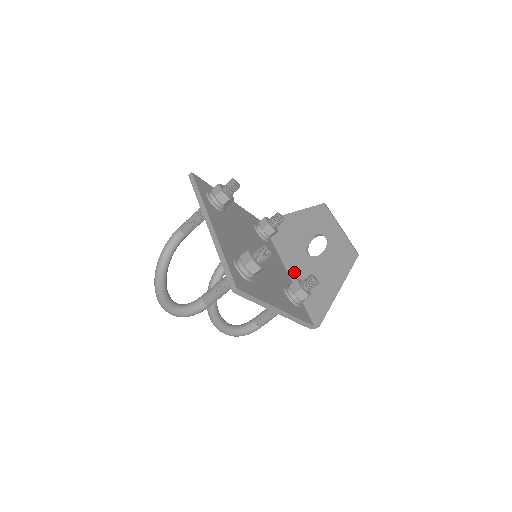
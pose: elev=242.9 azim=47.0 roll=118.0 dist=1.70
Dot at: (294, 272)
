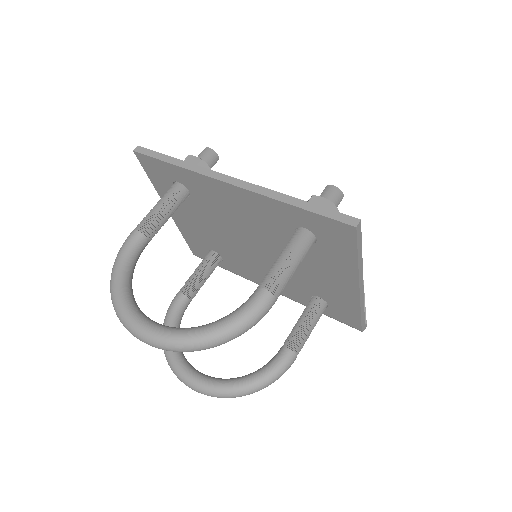
Dot at: occluded
